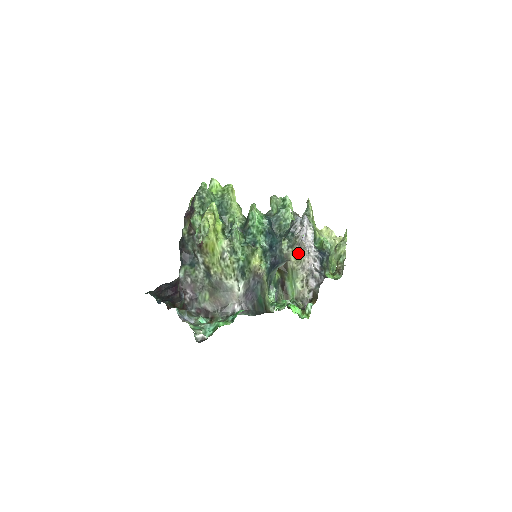
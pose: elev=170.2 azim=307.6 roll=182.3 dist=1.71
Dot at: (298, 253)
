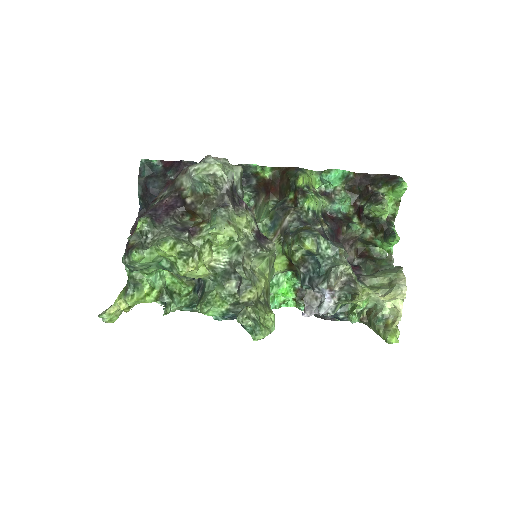
Dot at: occluded
